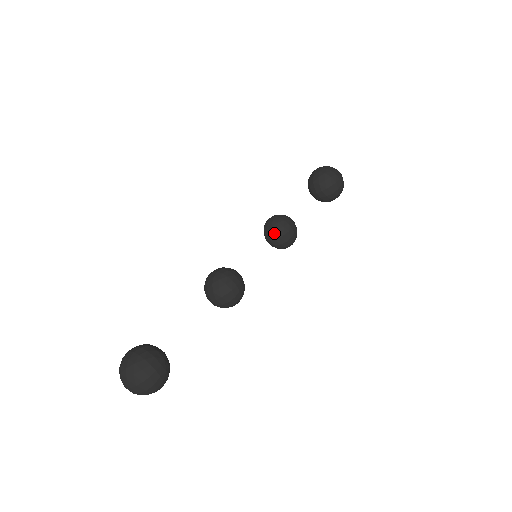
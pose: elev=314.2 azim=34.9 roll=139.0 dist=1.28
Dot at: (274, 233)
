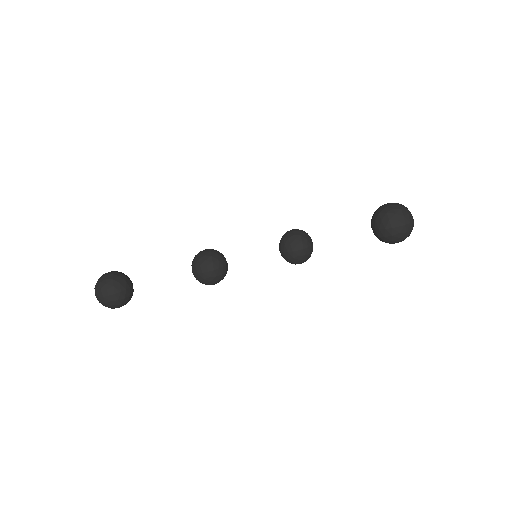
Dot at: (282, 245)
